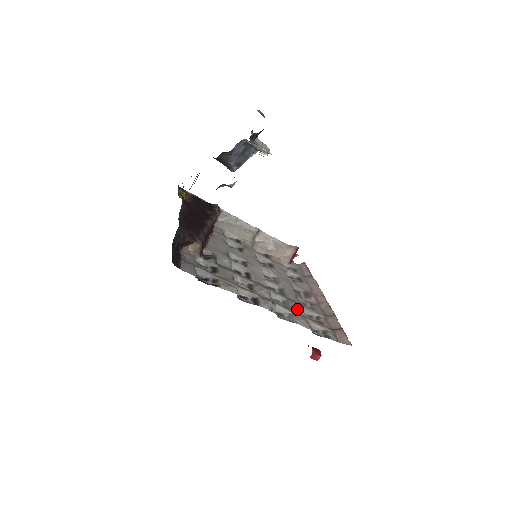
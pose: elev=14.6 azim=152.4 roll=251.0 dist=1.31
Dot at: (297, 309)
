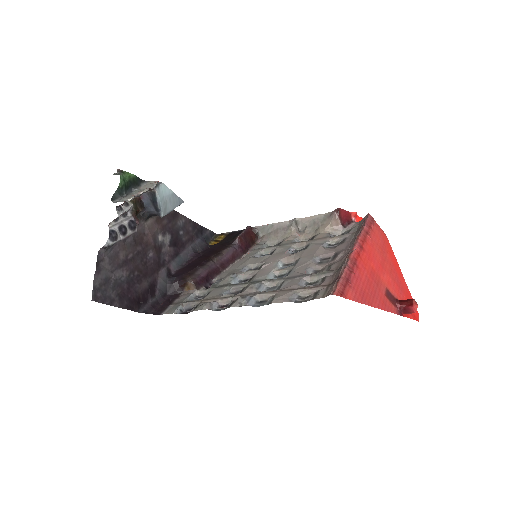
Dot at: (289, 285)
